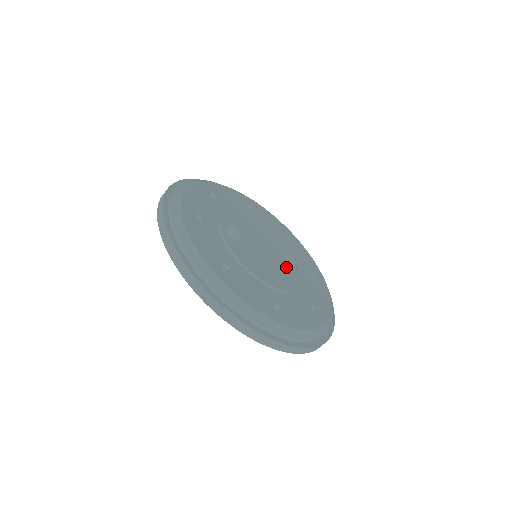
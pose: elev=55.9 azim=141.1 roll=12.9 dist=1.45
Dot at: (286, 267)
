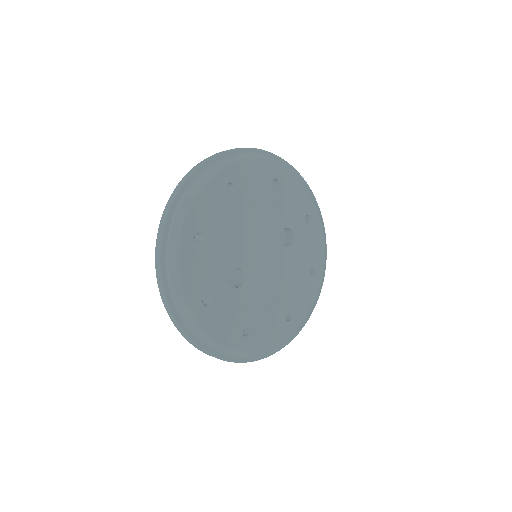
Dot at: (285, 253)
